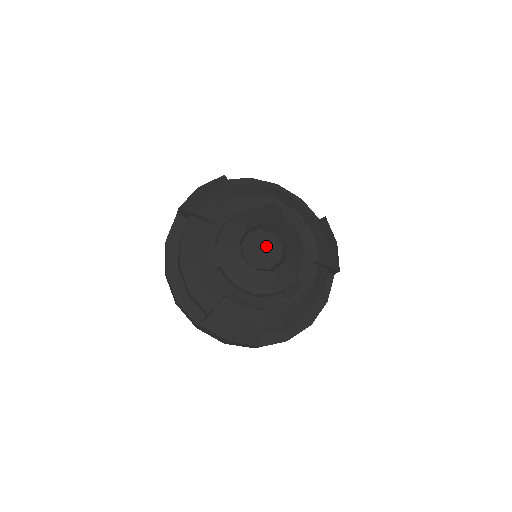
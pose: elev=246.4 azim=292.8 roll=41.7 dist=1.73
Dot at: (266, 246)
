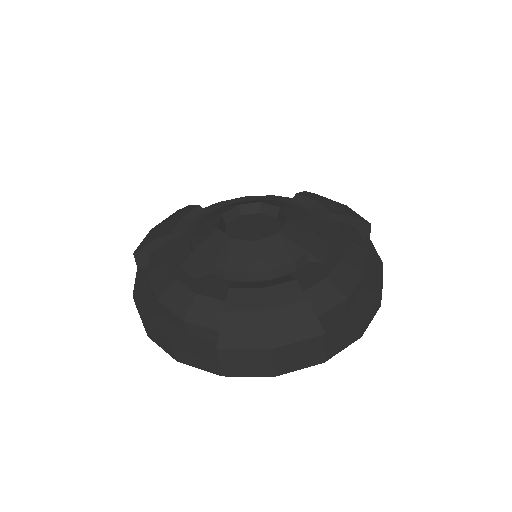
Dot at: (256, 225)
